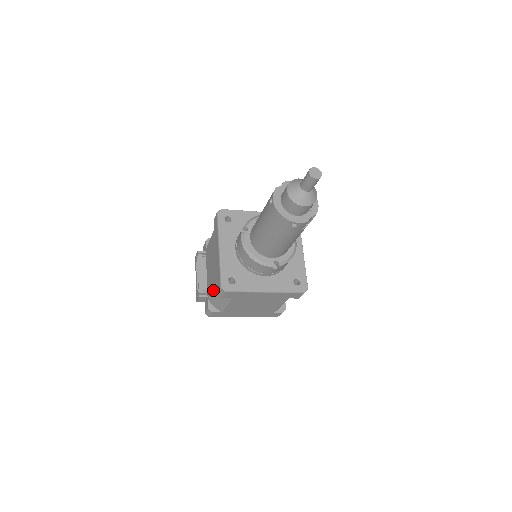
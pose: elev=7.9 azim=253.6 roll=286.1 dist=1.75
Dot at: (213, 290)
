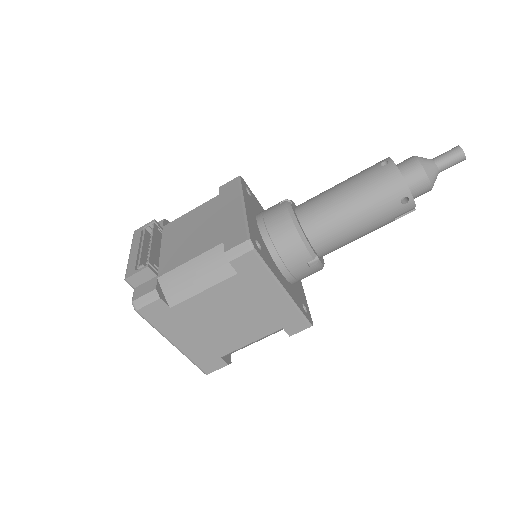
Dot at: (197, 257)
